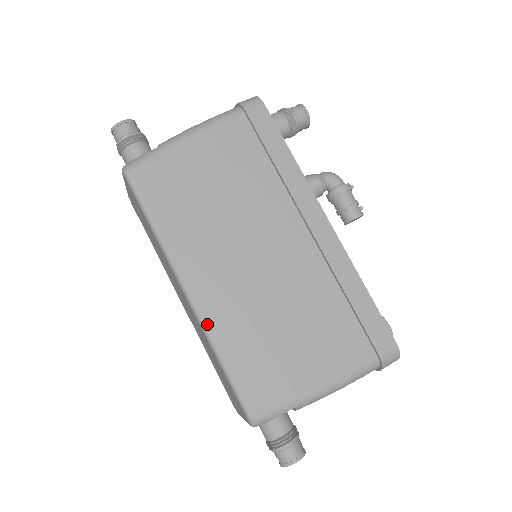
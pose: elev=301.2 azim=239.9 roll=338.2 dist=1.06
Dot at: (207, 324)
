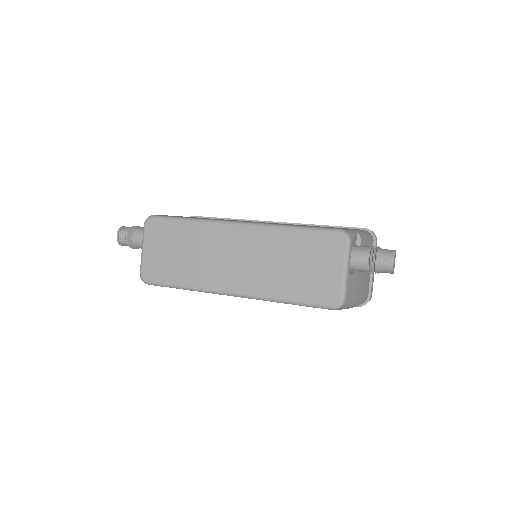
Dot at: (266, 223)
